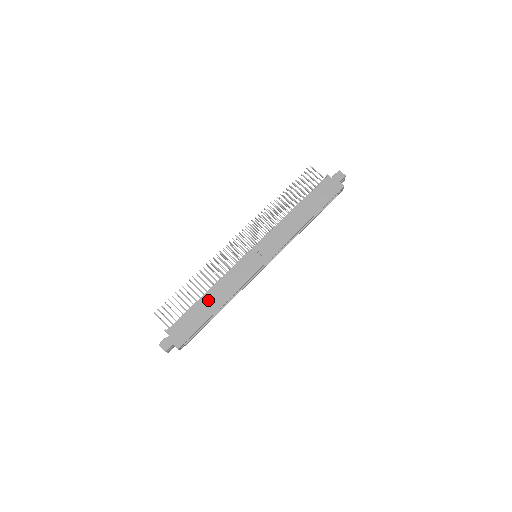
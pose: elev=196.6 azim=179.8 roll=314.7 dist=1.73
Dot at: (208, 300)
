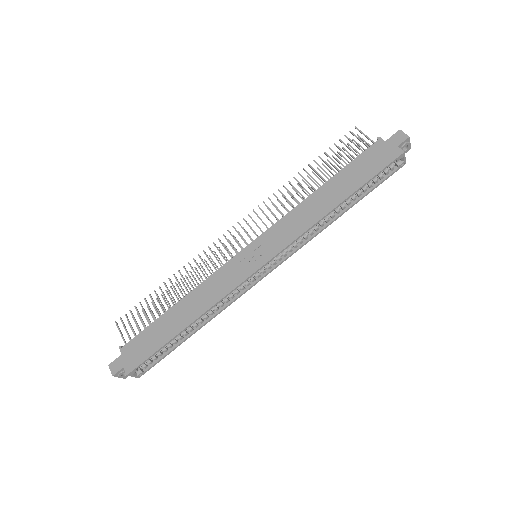
Dot at: (178, 312)
